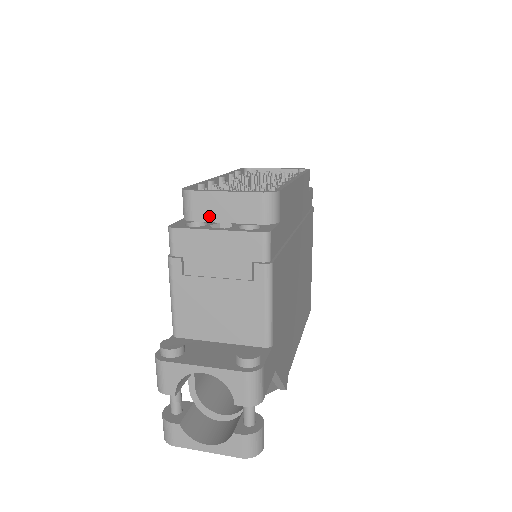
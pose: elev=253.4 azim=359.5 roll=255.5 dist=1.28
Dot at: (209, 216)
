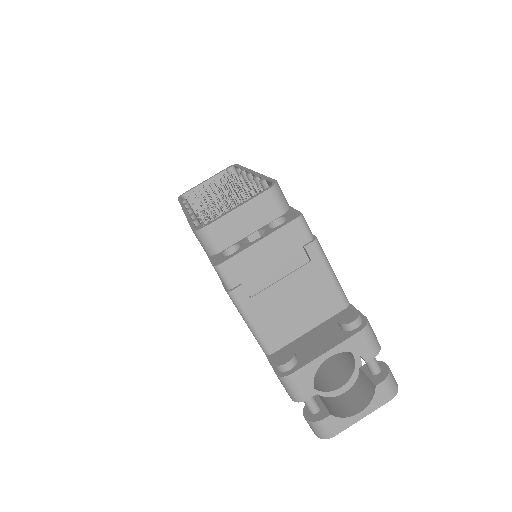
Dot at: (234, 237)
